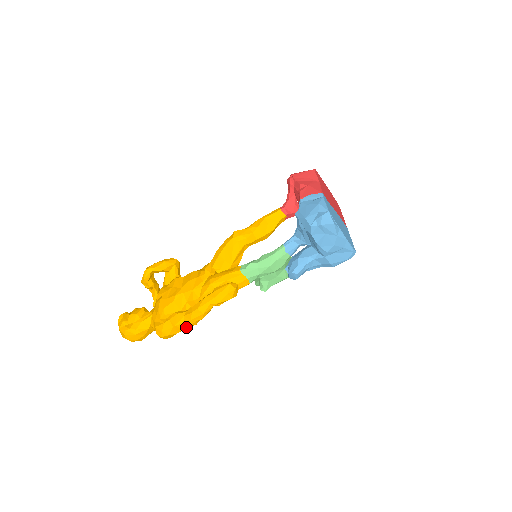
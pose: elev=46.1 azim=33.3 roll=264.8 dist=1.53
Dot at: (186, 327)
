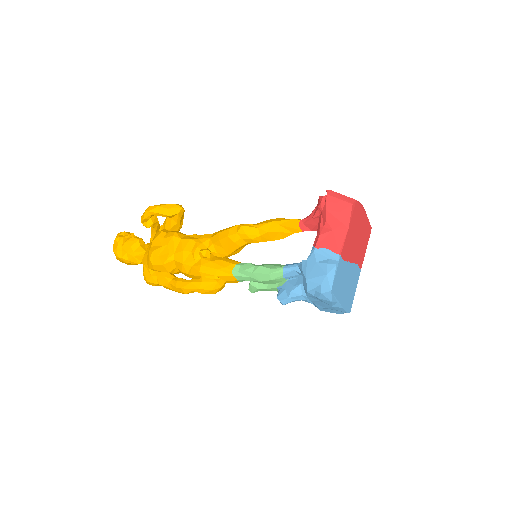
Dot at: (170, 289)
